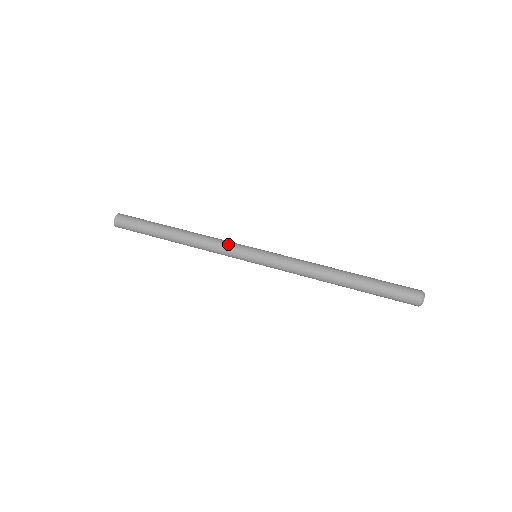
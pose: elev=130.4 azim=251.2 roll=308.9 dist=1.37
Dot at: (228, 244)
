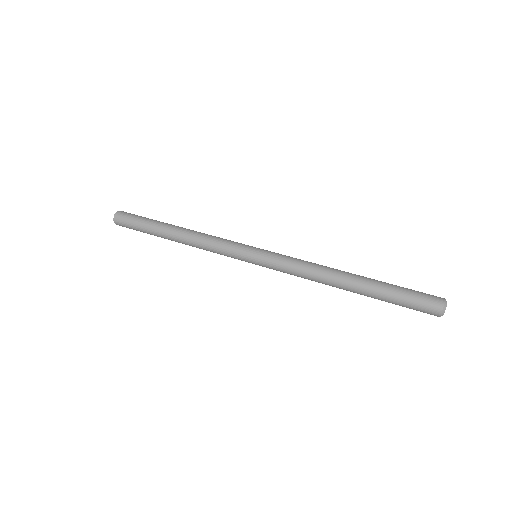
Dot at: (229, 240)
